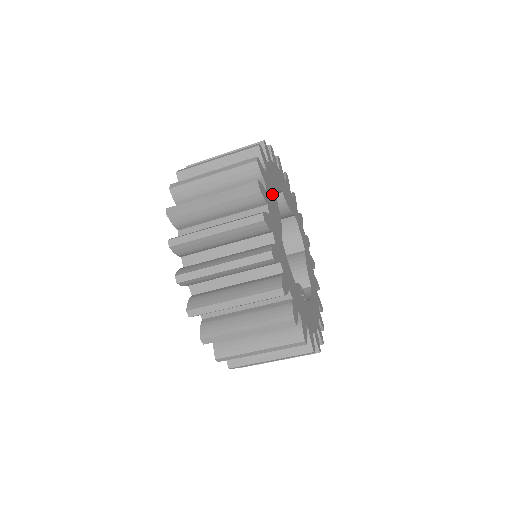
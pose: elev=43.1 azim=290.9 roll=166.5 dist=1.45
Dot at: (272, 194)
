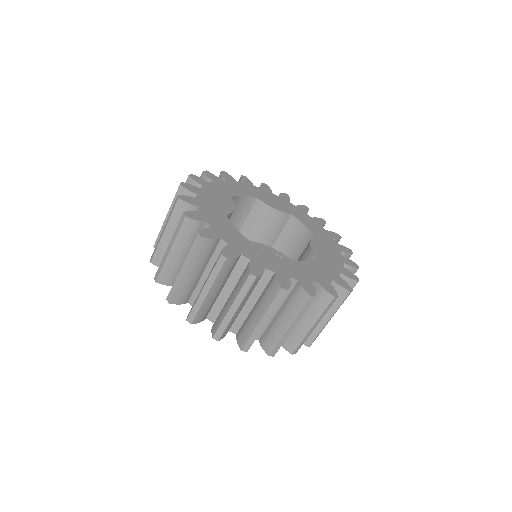
Dot at: (219, 193)
